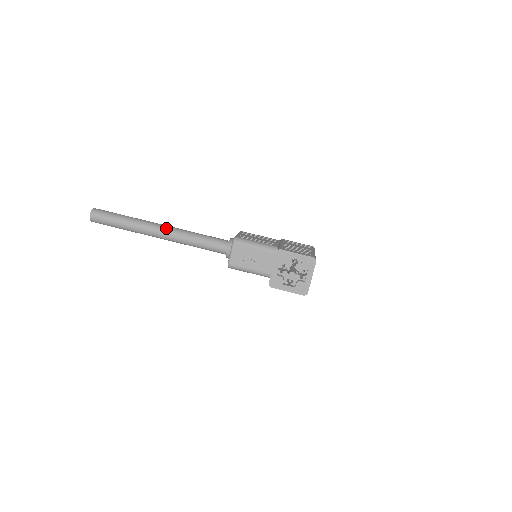
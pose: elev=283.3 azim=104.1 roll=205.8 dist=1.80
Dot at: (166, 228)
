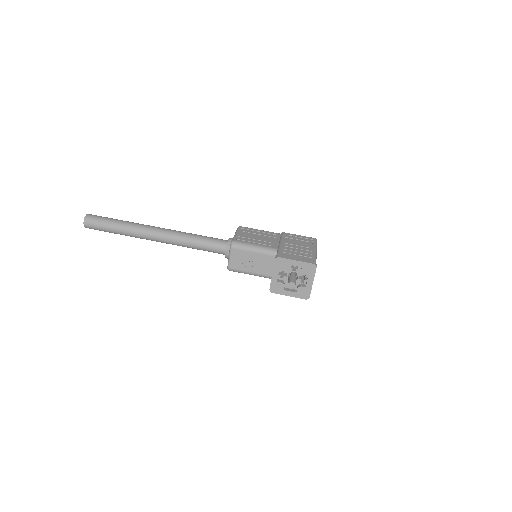
Dot at: (162, 232)
